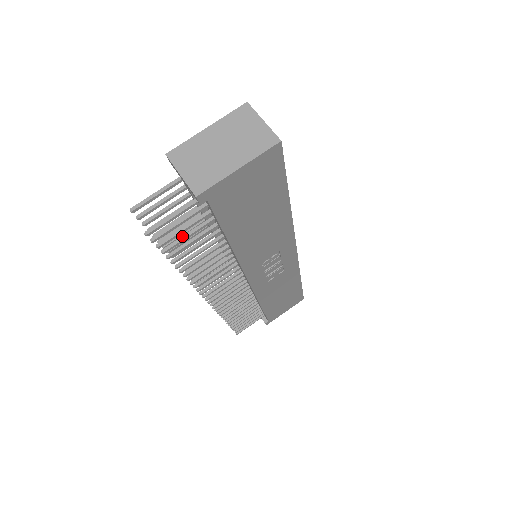
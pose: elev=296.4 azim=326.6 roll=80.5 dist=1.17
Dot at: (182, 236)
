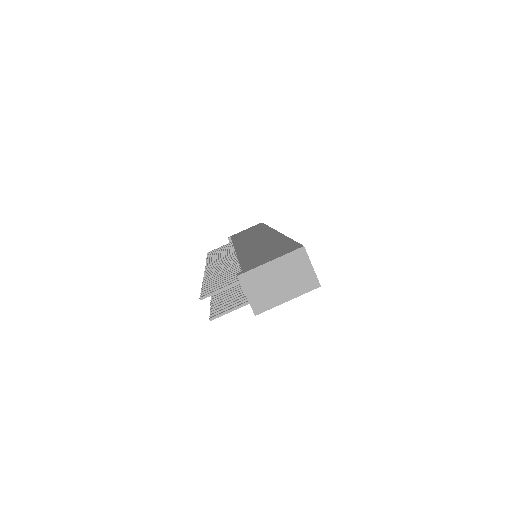
Dot at: (227, 302)
